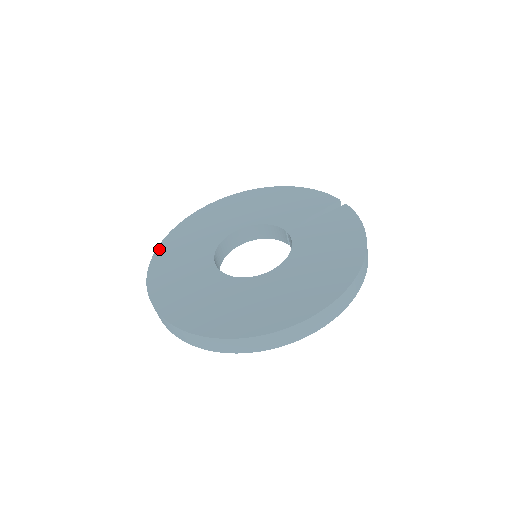
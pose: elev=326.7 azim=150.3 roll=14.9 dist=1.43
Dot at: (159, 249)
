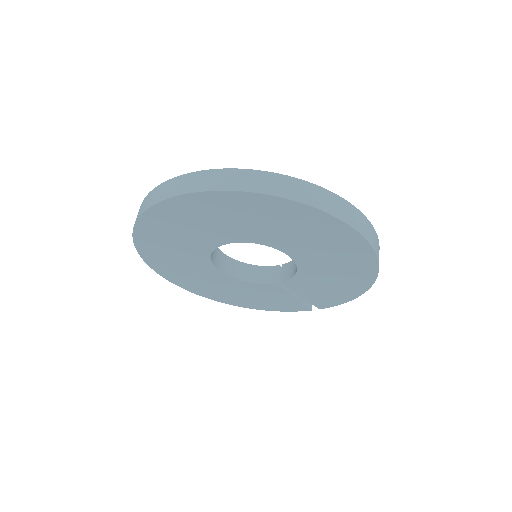
Dot at: occluded
